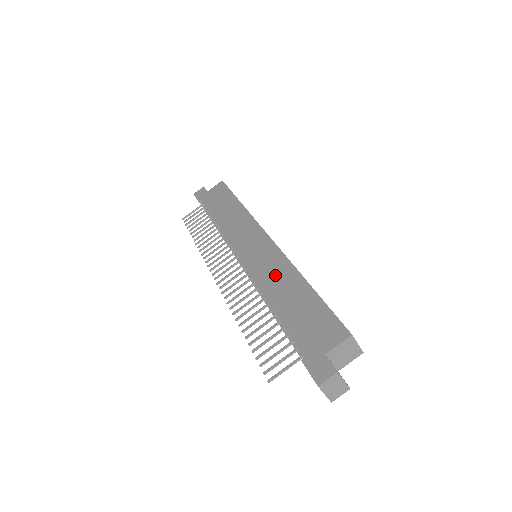
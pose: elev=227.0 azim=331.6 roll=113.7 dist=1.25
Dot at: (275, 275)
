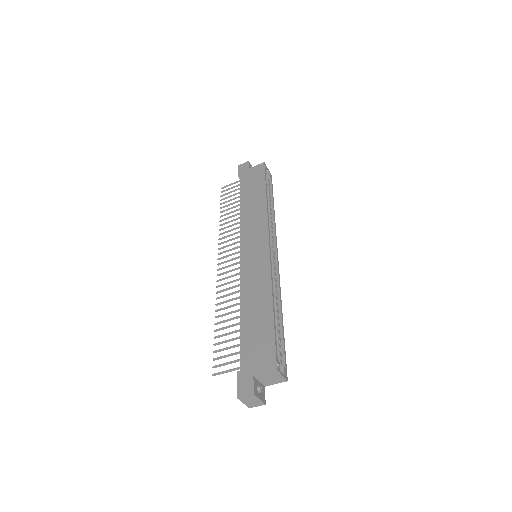
Dot at: (256, 286)
